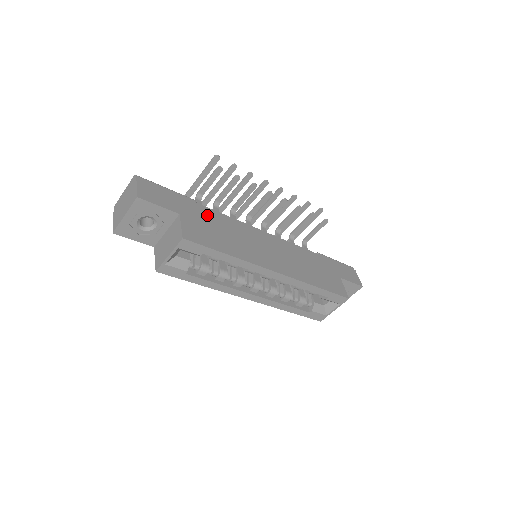
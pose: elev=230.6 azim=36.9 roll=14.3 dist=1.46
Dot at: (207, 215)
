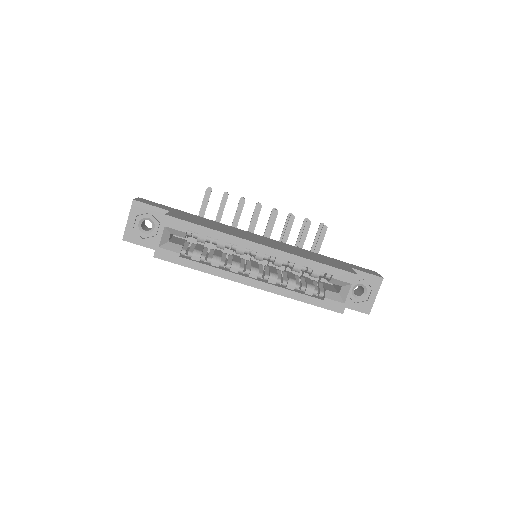
Dot at: (198, 218)
